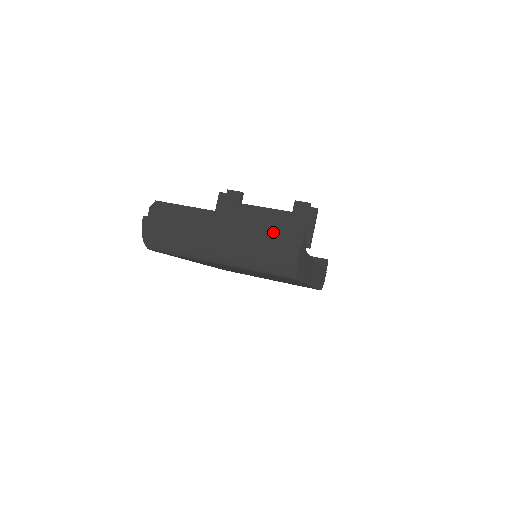
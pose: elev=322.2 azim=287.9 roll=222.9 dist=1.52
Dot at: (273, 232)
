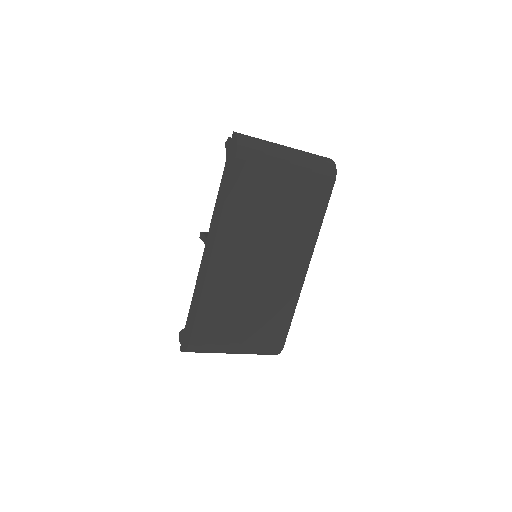
Dot at: occluded
